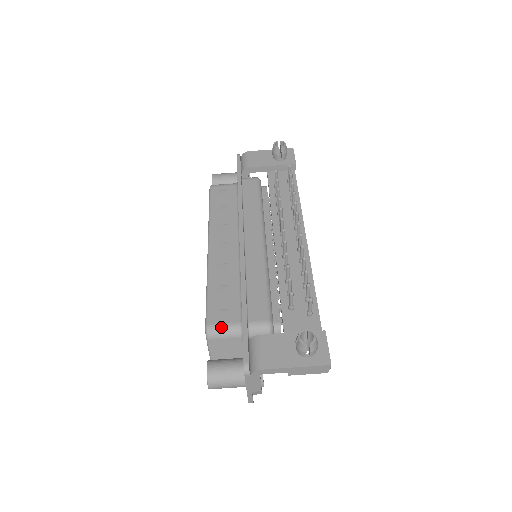
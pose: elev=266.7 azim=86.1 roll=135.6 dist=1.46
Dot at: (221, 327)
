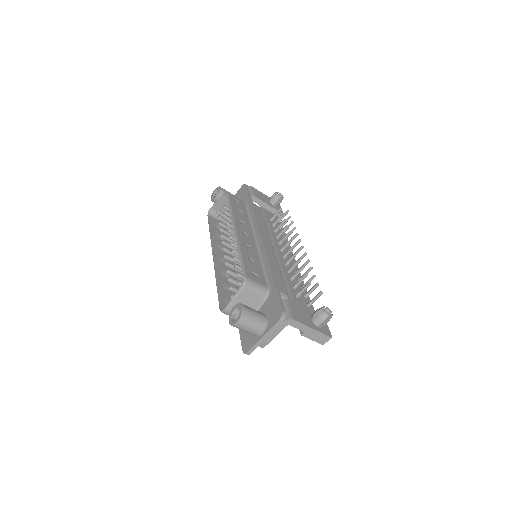
Dot at: (255, 283)
